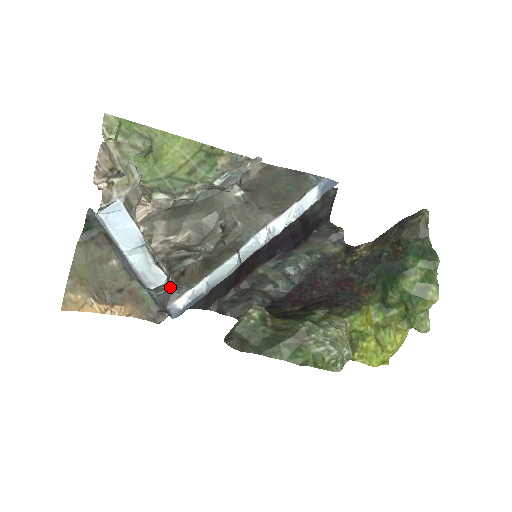
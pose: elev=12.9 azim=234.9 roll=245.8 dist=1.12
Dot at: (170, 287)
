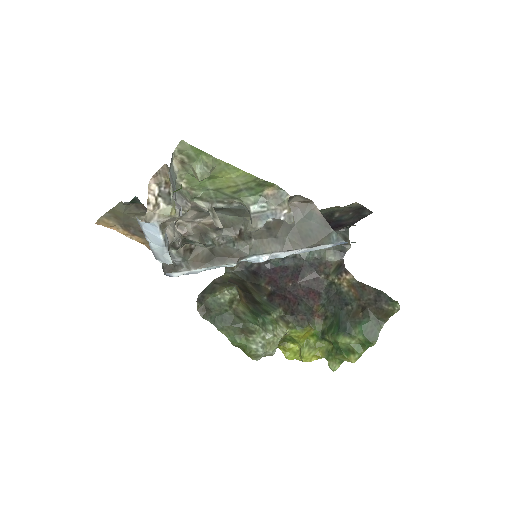
Dot at: (173, 264)
